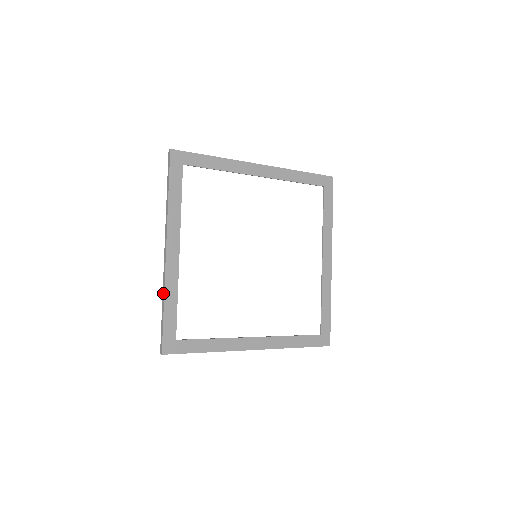
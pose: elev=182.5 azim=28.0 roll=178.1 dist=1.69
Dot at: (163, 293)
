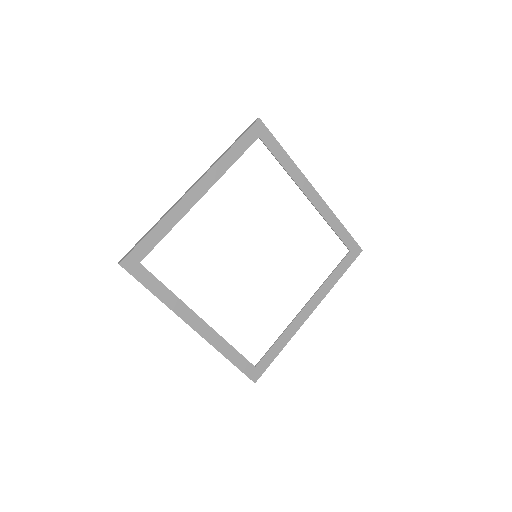
Dot at: (162, 217)
